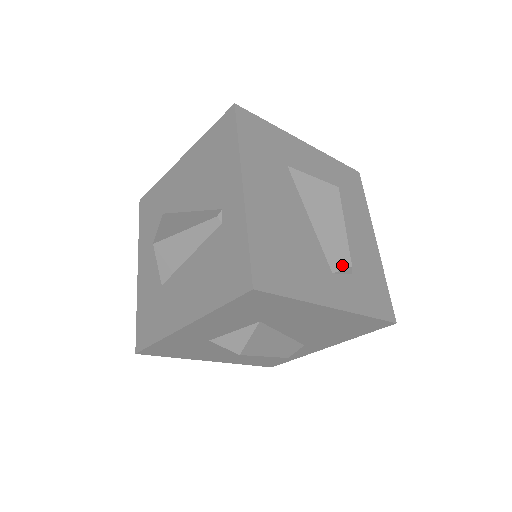
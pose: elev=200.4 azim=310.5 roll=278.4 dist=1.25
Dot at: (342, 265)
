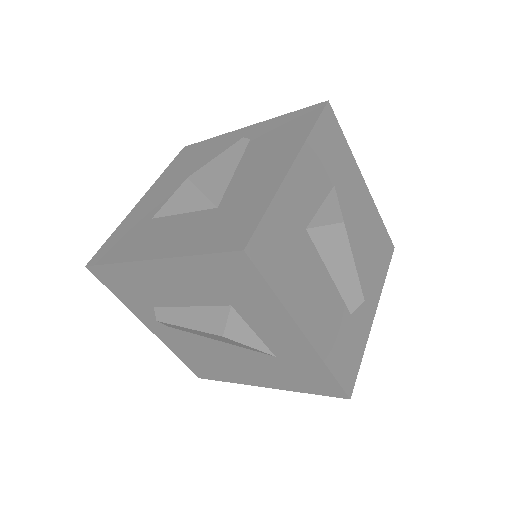
Dot at: occluded
